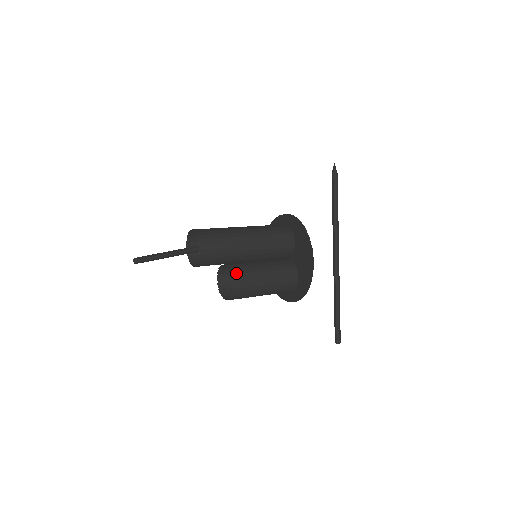
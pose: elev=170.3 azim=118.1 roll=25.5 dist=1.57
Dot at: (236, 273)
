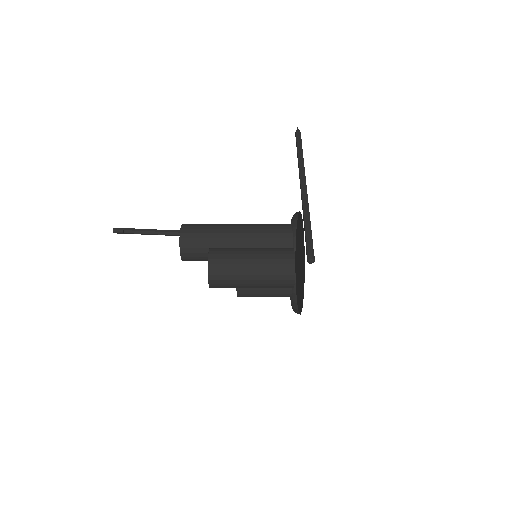
Dot at: (216, 248)
